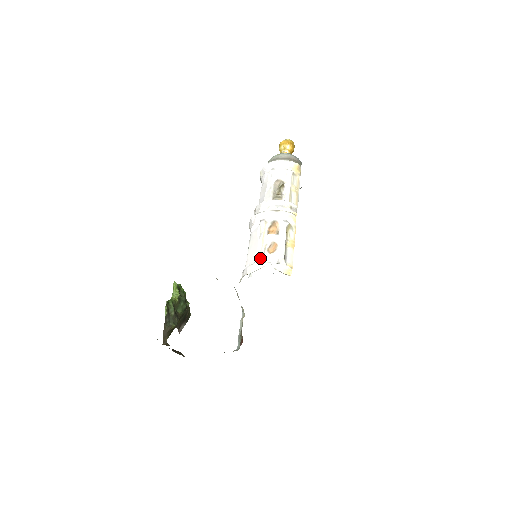
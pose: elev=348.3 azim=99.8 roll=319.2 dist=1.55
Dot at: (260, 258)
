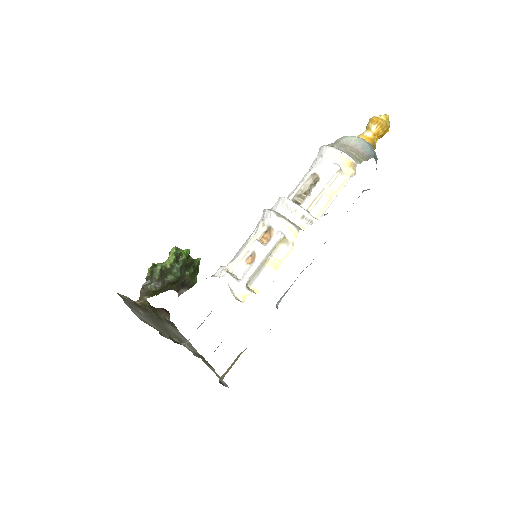
Dot at: (232, 264)
